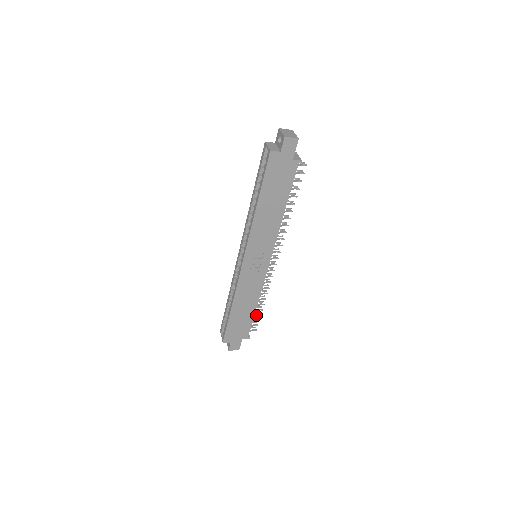
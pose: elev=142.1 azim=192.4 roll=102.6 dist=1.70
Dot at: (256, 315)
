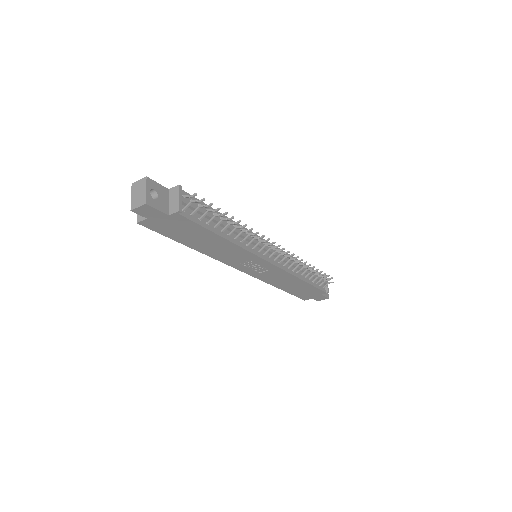
Dot at: (317, 278)
